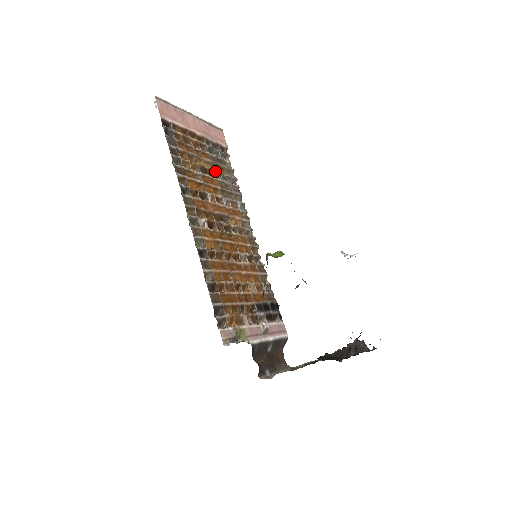
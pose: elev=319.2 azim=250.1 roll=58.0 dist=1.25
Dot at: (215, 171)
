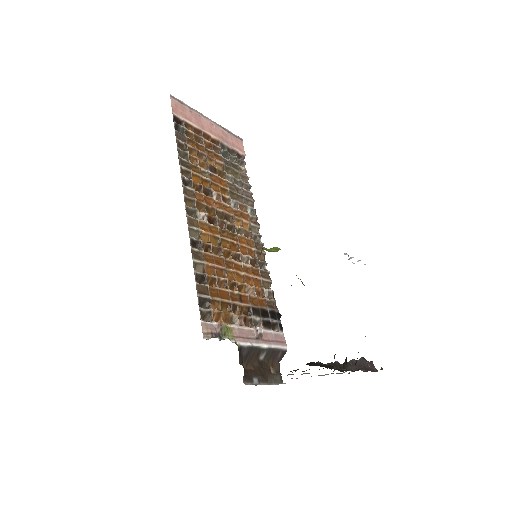
Dot at: (226, 173)
